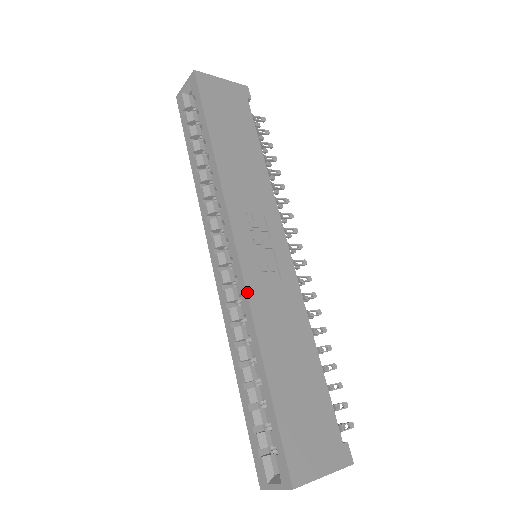
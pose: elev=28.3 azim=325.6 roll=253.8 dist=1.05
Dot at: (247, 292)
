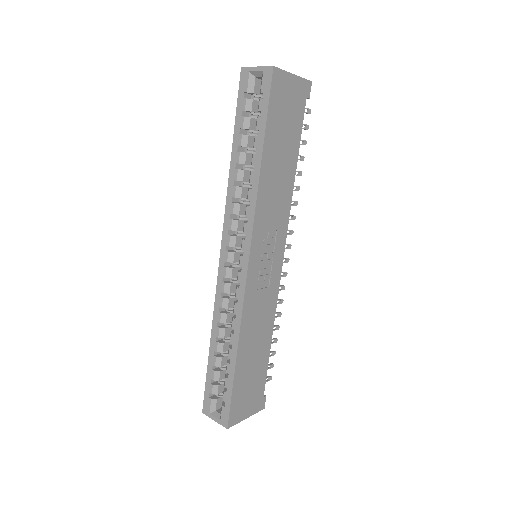
Dot at: (244, 302)
